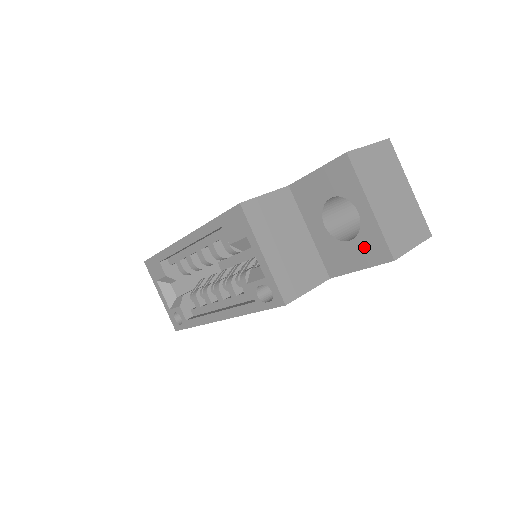
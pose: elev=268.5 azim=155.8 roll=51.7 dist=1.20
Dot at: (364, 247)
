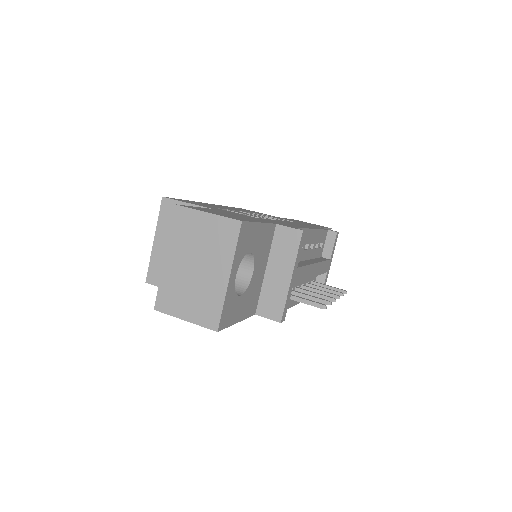
Dot at: occluded
